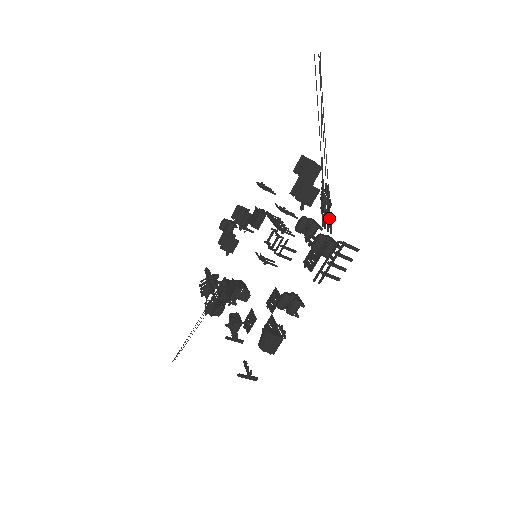
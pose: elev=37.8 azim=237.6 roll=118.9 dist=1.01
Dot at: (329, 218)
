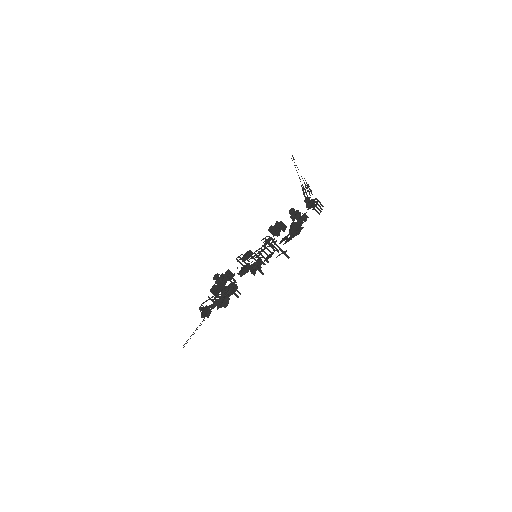
Dot at: (310, 190)
